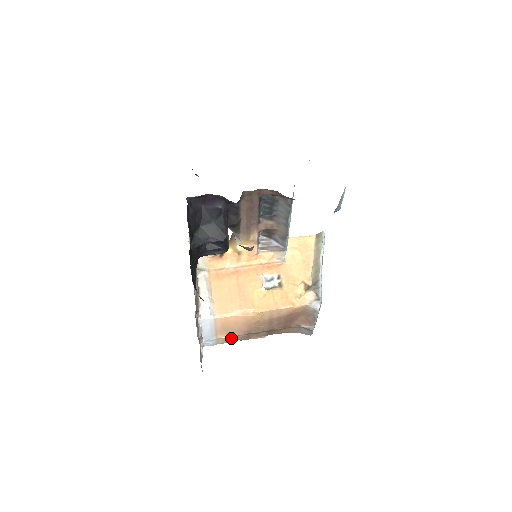
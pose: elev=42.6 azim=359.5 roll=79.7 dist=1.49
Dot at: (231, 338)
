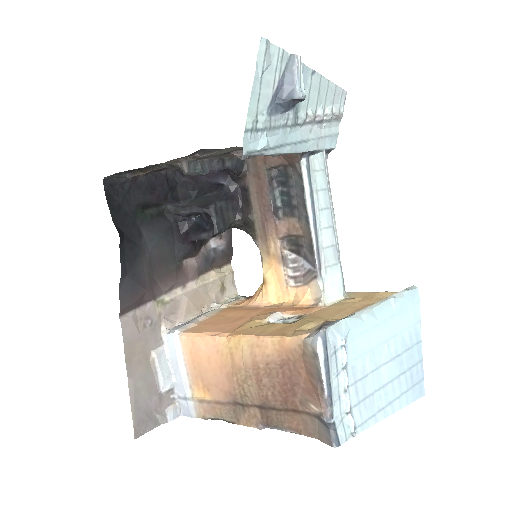
Dot at: (213, 406)
